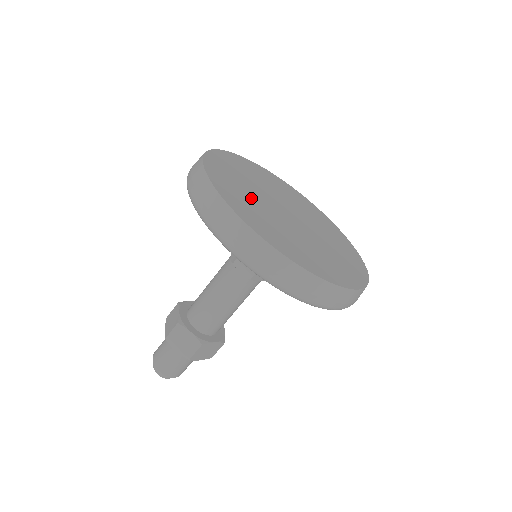
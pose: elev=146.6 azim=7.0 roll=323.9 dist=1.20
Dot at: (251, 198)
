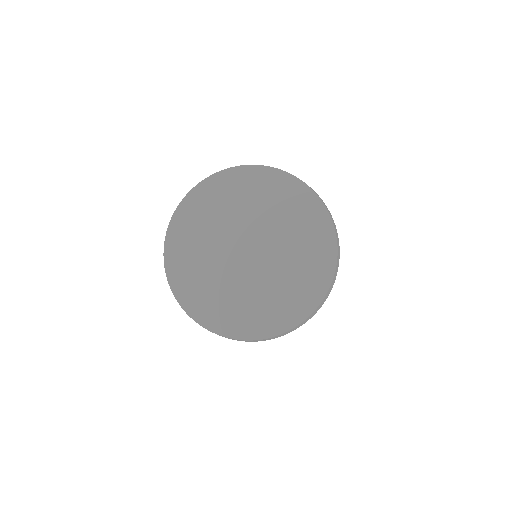
Dot at: (203, 263)
